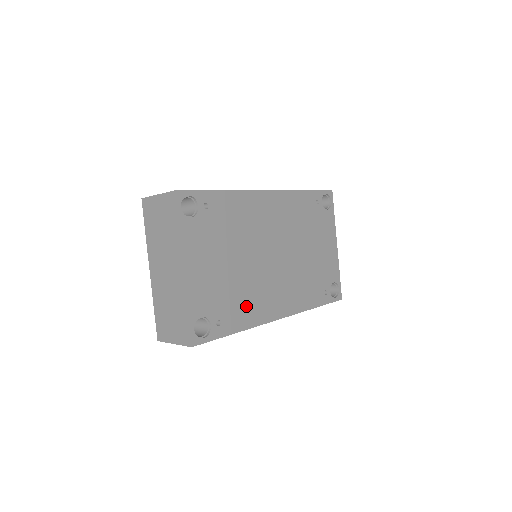
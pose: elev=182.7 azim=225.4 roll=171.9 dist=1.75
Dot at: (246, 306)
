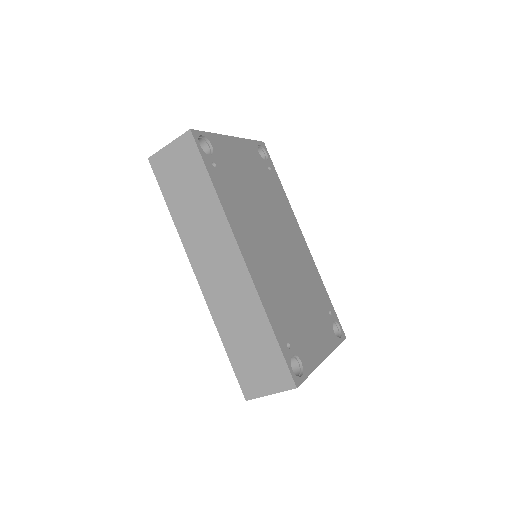
Dot at: (235, 203)
